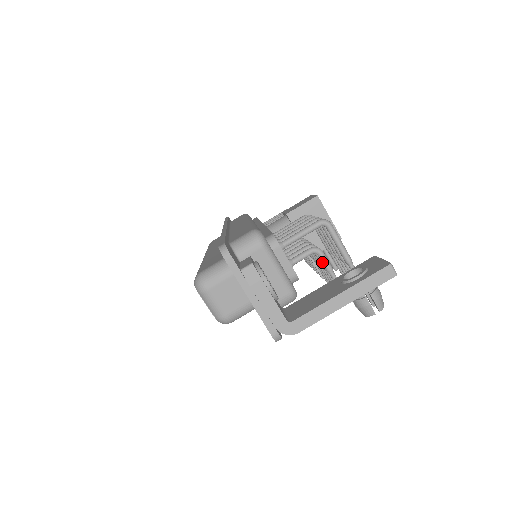
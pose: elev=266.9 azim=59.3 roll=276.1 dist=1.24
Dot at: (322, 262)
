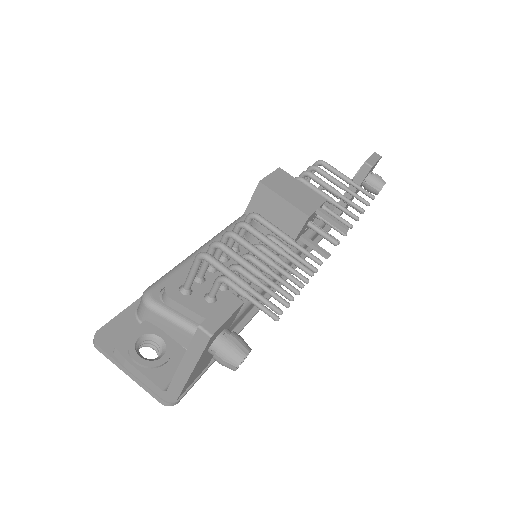
Dot at: occluded
